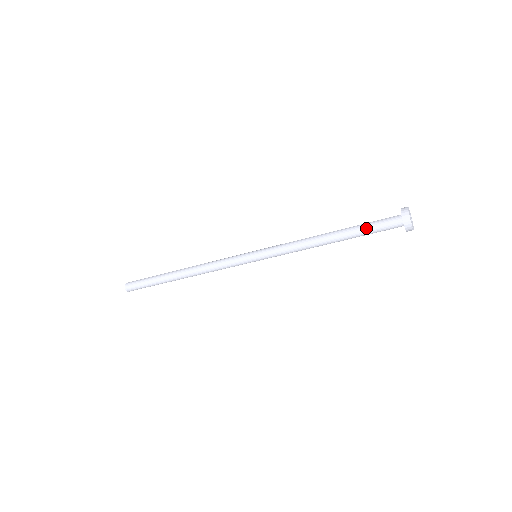
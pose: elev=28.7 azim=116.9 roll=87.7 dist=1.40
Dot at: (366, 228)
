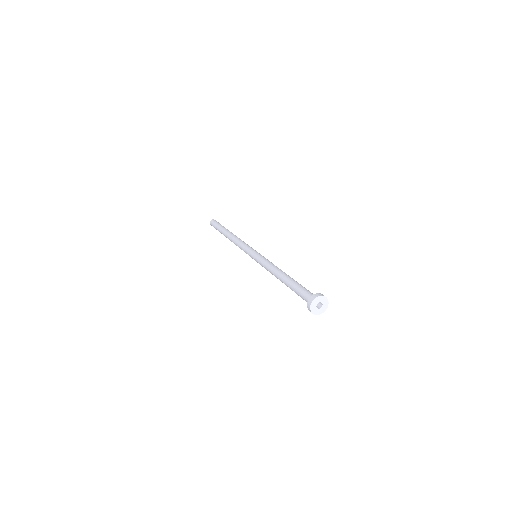
Dot at: (296, 292)
